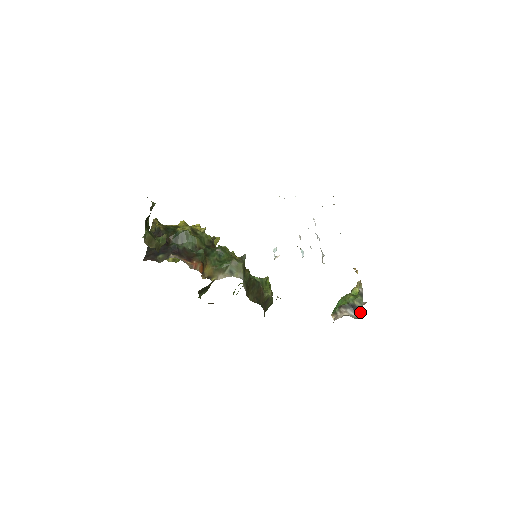
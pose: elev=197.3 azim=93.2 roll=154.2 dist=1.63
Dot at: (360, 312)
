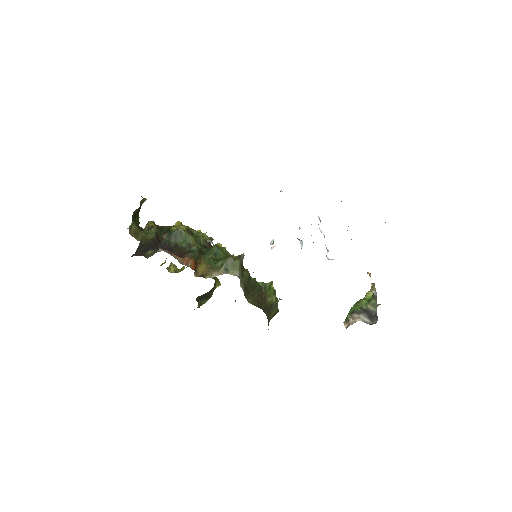
Dot at: (375, 317)
